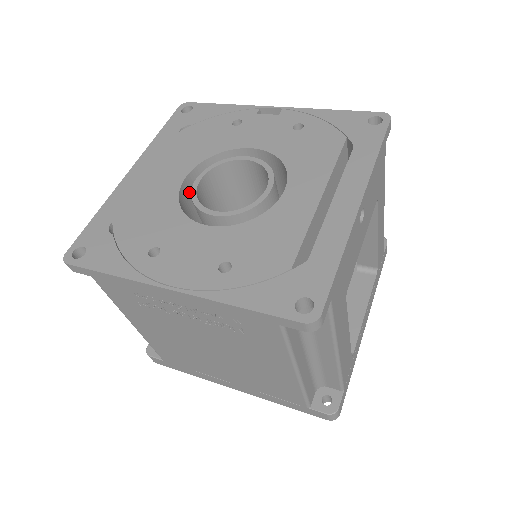
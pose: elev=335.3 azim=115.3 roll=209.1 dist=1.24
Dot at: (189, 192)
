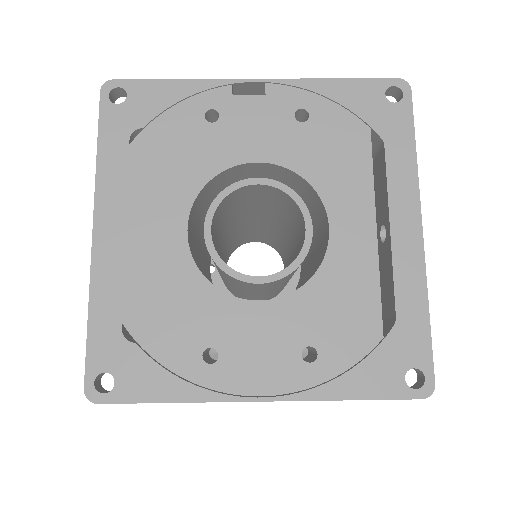
Dot at: (190, 238)
